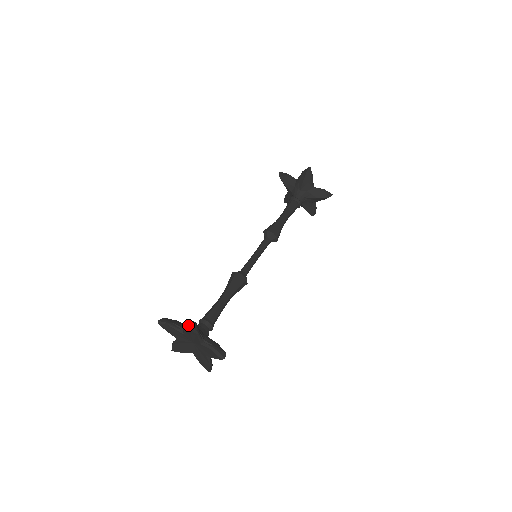
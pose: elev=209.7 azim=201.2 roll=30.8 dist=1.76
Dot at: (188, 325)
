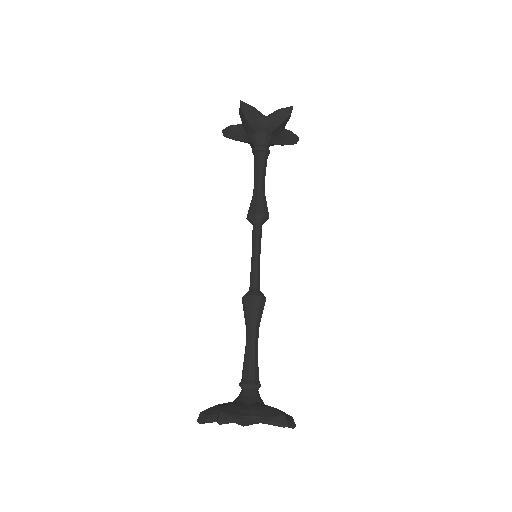
Dot at: occluded
